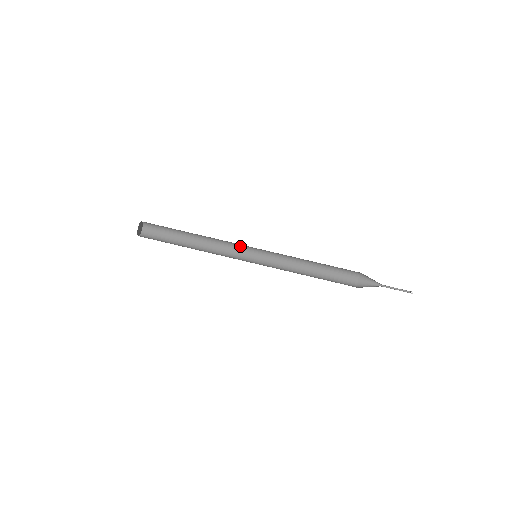
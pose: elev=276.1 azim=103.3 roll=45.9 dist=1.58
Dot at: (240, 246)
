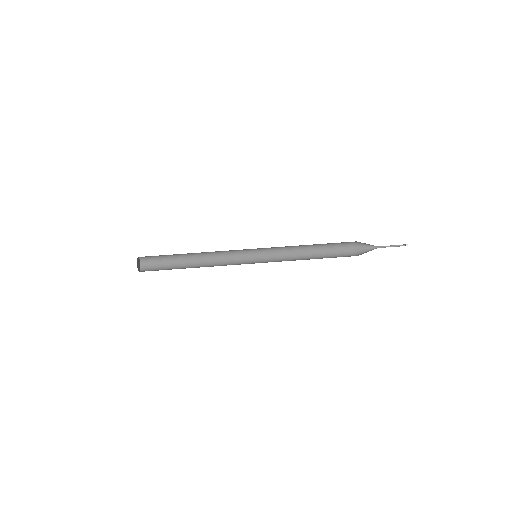
Dot at: (238, 251)
